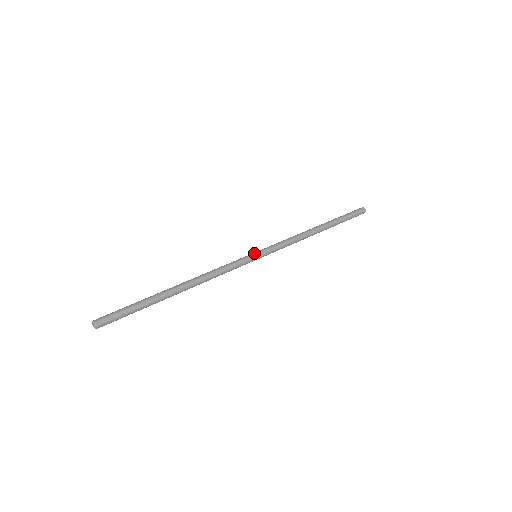
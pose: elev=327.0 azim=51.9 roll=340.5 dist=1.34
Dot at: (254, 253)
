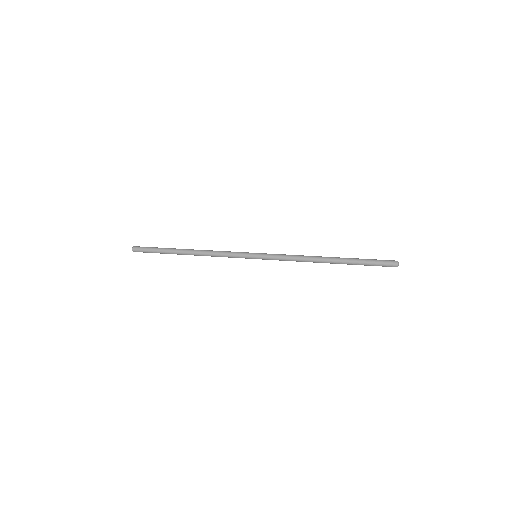
Dot at: (254, 254)
